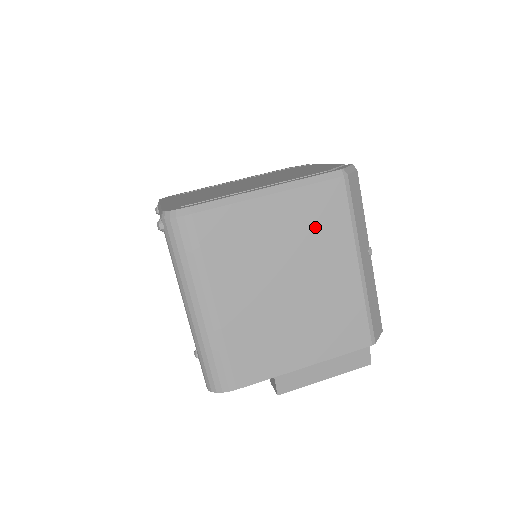
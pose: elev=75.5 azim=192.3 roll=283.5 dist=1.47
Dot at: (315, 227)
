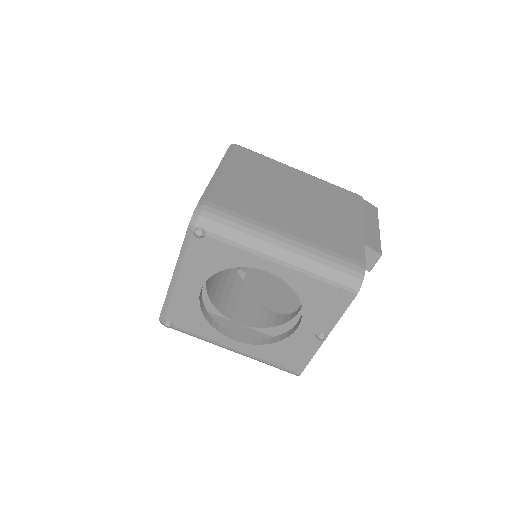
Dot at: (260, 169)
